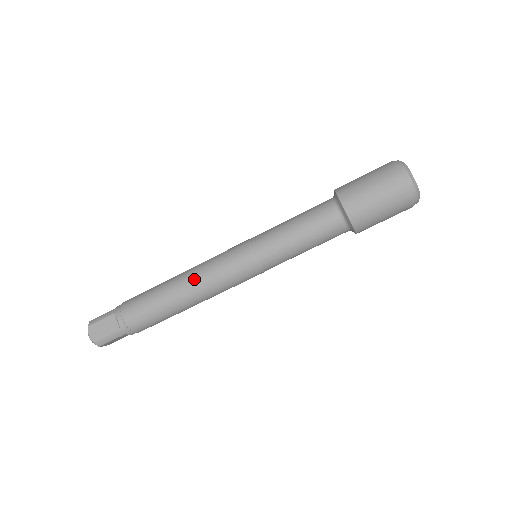
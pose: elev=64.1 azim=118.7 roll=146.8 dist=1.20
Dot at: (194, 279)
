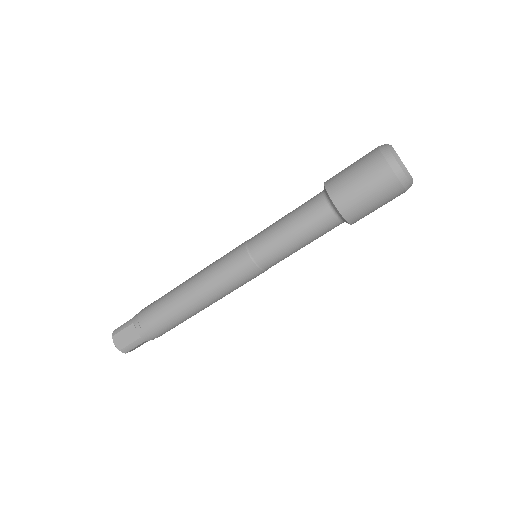
Dot at: (199, 285)
